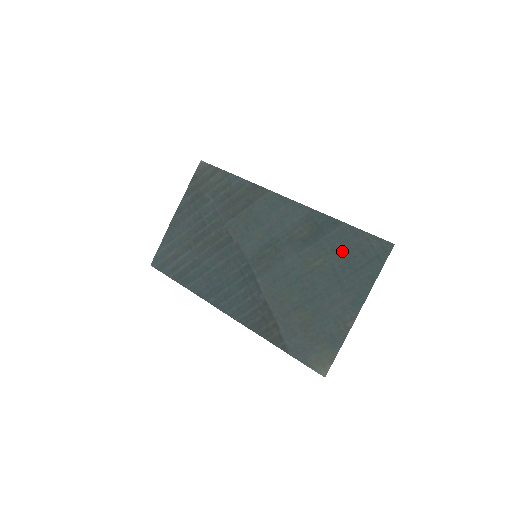
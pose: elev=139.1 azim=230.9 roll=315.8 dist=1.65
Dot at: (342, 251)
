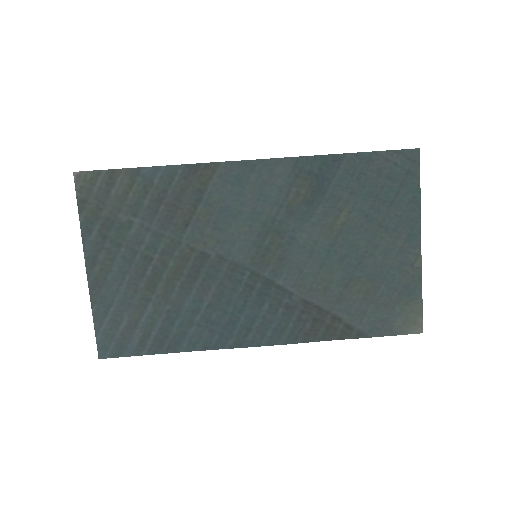
Dot at: (364, 189)
